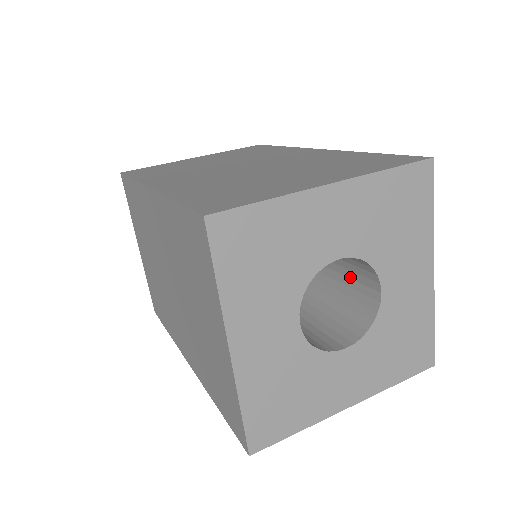
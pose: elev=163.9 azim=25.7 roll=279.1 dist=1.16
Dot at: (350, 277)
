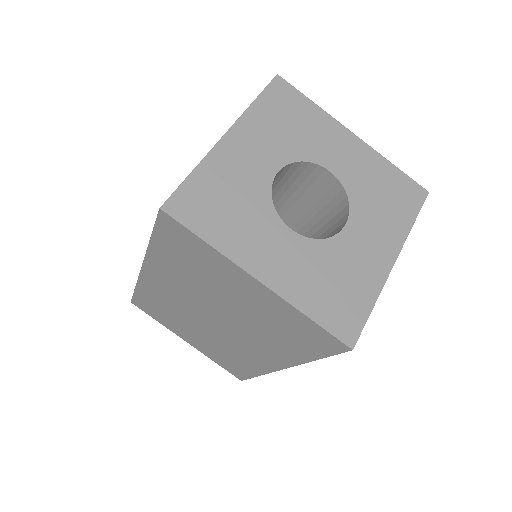
Dot at: occluded
